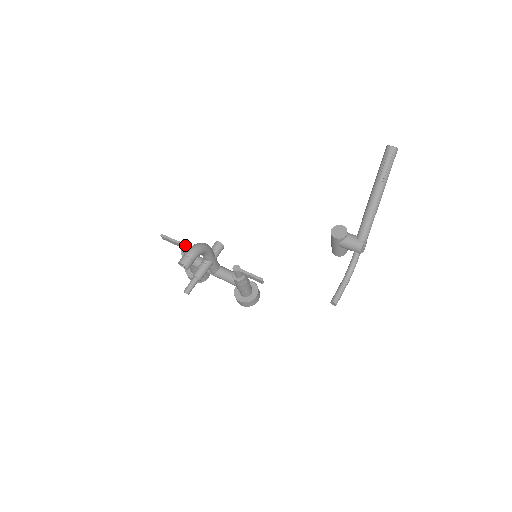
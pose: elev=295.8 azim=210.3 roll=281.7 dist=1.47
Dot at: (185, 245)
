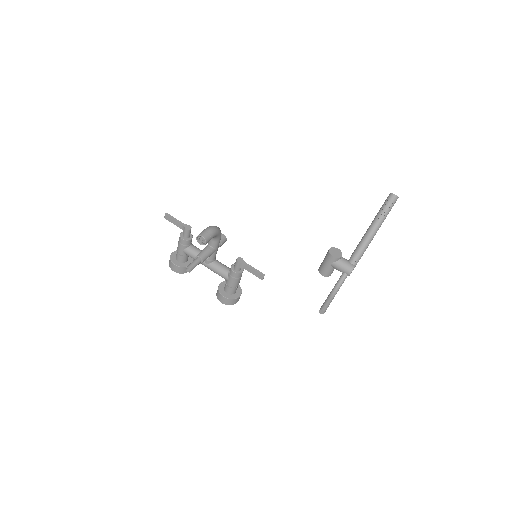
Dot at: (190, 228)
